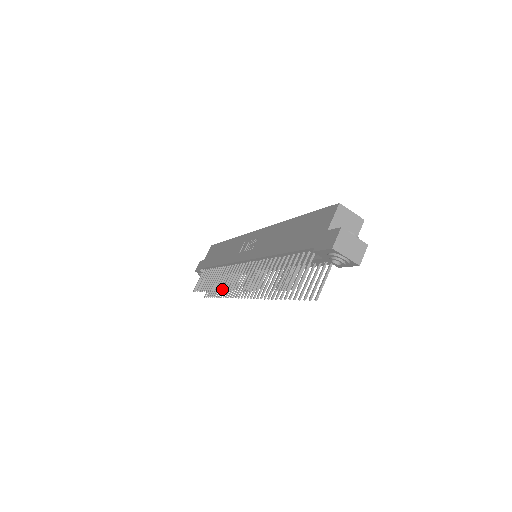
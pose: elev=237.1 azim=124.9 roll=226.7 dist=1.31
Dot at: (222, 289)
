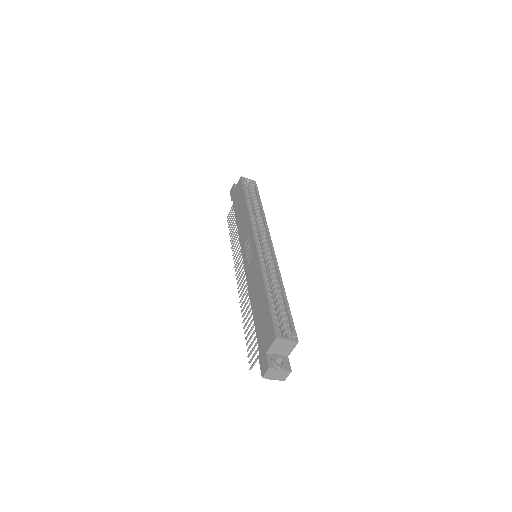
Dot at: (234, 266)
